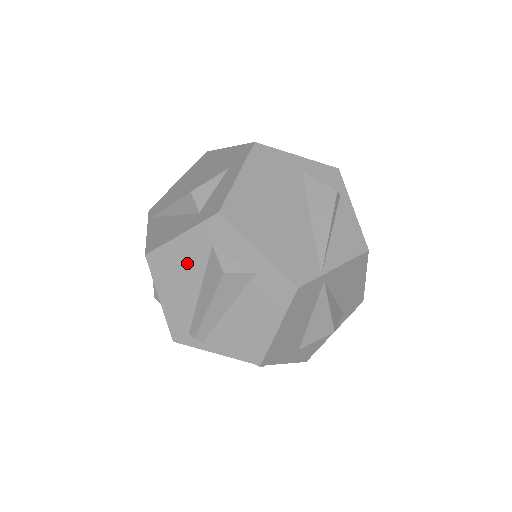
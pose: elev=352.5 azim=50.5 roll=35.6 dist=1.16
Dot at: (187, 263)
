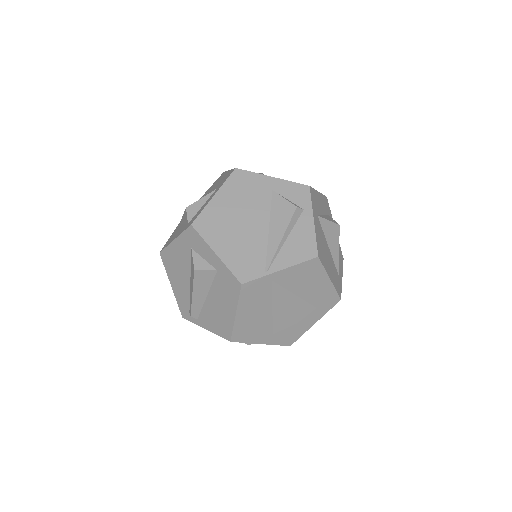
Dot at: (181, 260)
